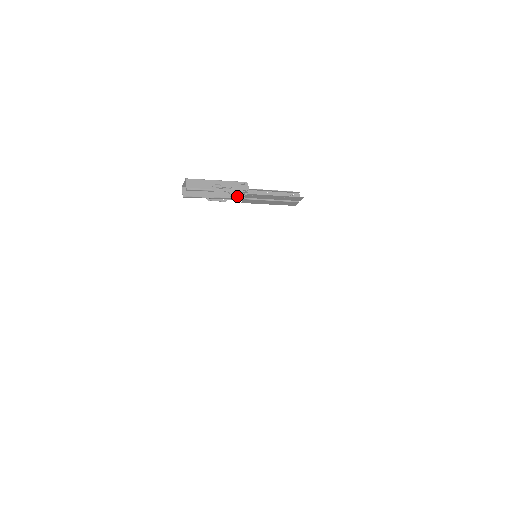
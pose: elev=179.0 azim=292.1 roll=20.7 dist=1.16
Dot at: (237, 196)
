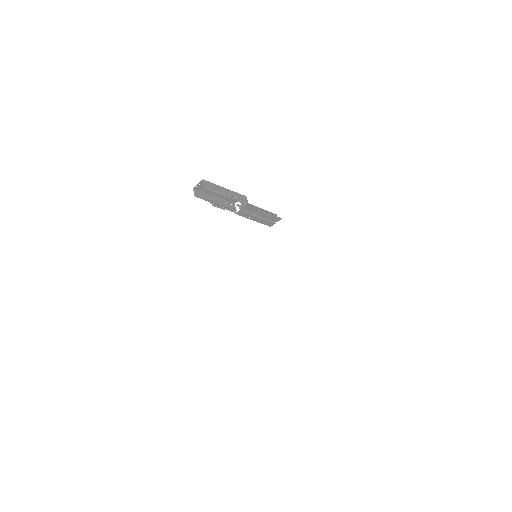
Dot at: (232, 207)
